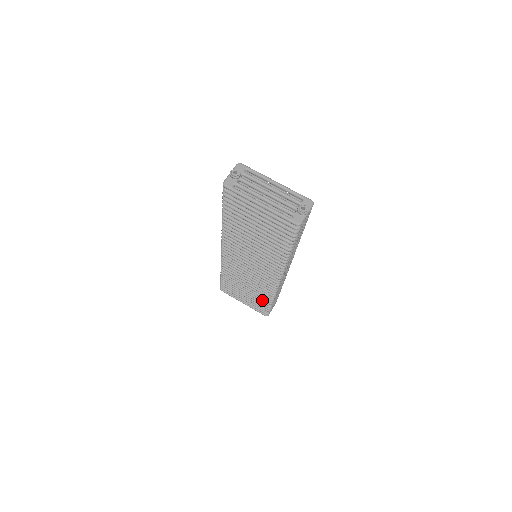
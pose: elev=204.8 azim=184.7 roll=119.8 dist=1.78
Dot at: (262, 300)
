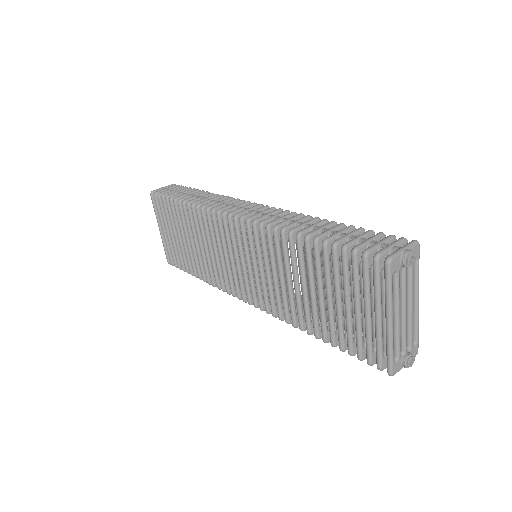
Dot at: (193, 266)
